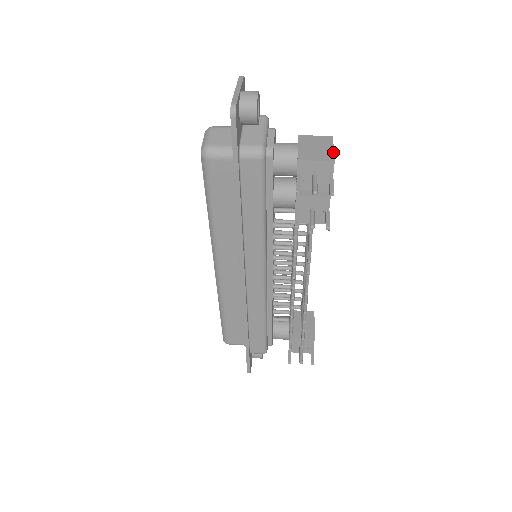
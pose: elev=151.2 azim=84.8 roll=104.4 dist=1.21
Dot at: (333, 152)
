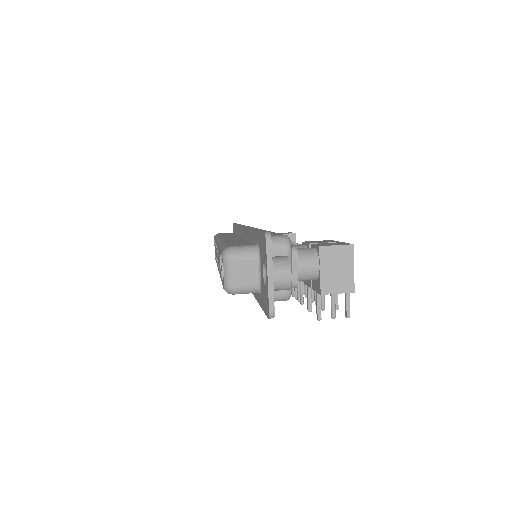
Dot at: (353, 277)
